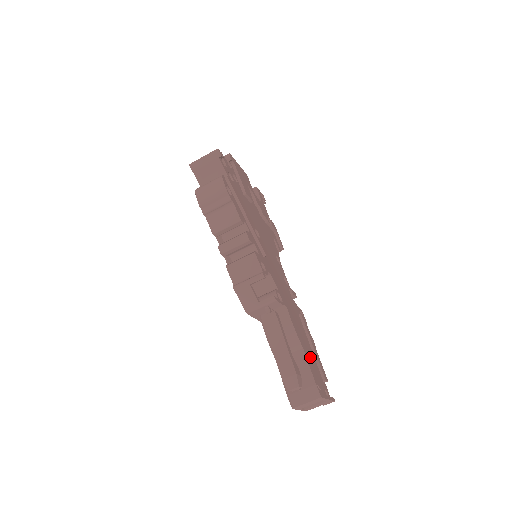
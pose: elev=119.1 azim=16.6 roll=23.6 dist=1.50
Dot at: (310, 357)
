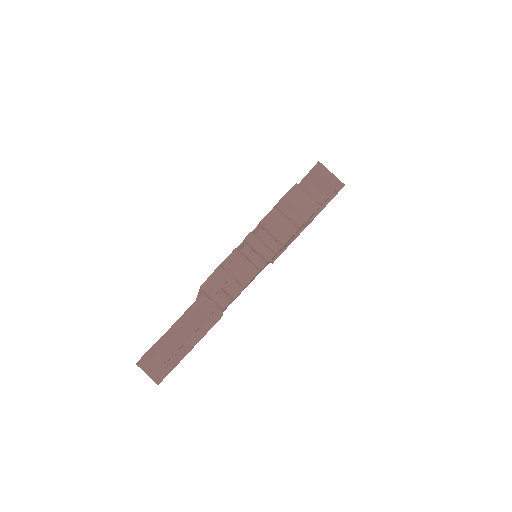
Dot at: occluded
